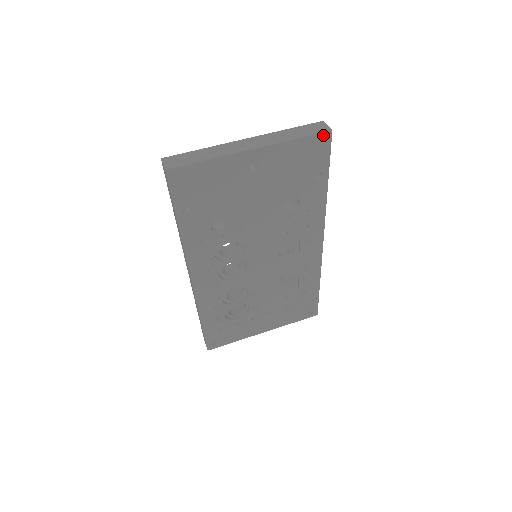
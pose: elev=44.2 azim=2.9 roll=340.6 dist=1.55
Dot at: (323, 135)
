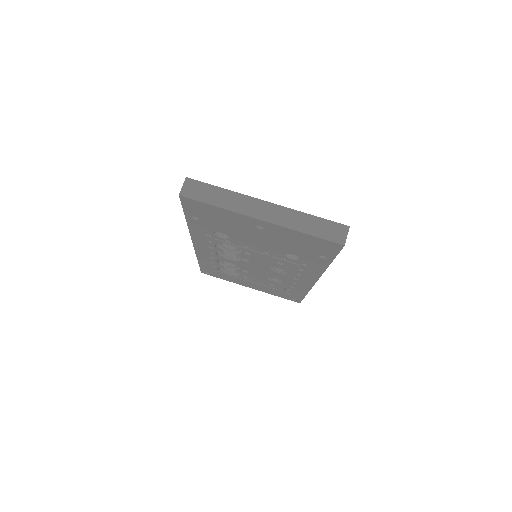
Dot at: (334, 243)
